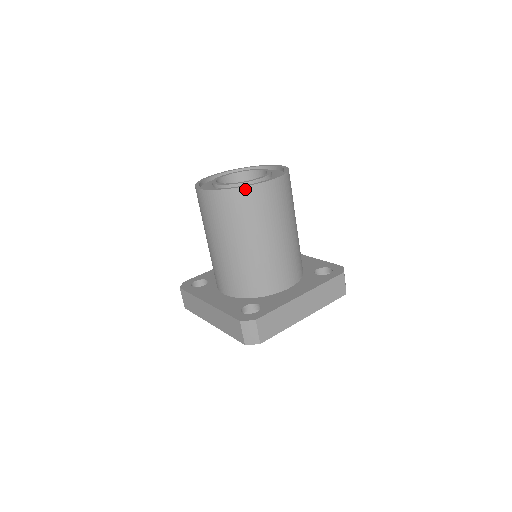
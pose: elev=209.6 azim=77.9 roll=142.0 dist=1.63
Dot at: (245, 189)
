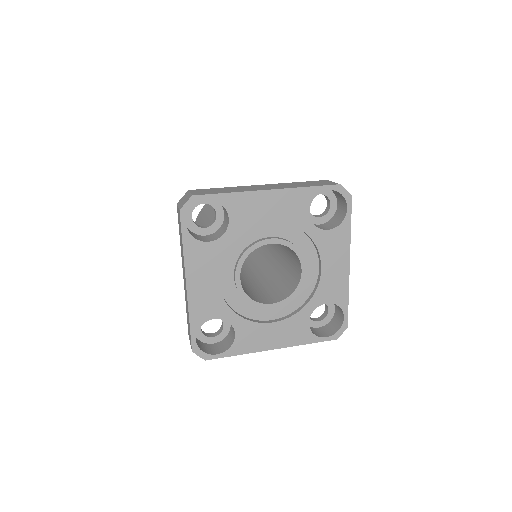
Dot at: occluded
